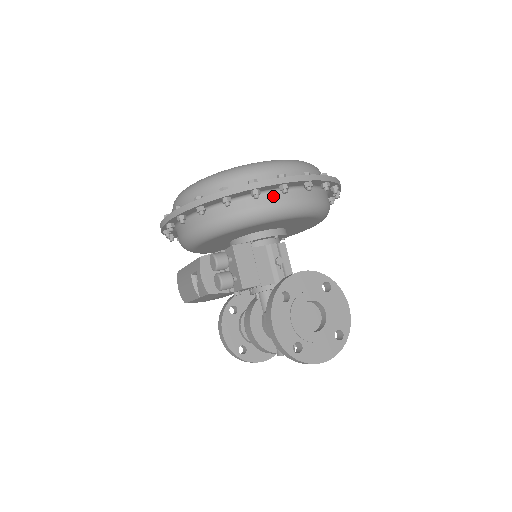
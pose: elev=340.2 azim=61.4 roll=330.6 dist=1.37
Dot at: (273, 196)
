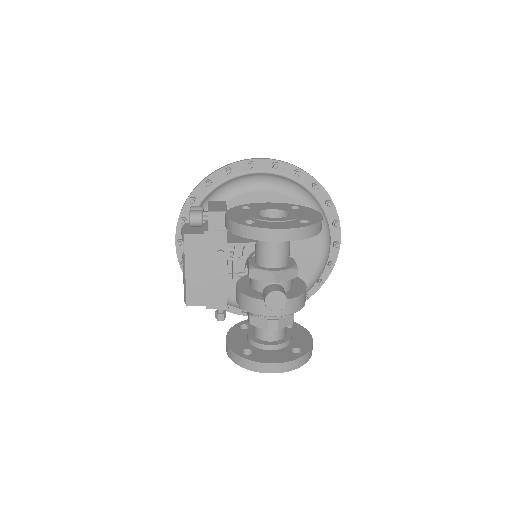
Dot at: (246, 176)
